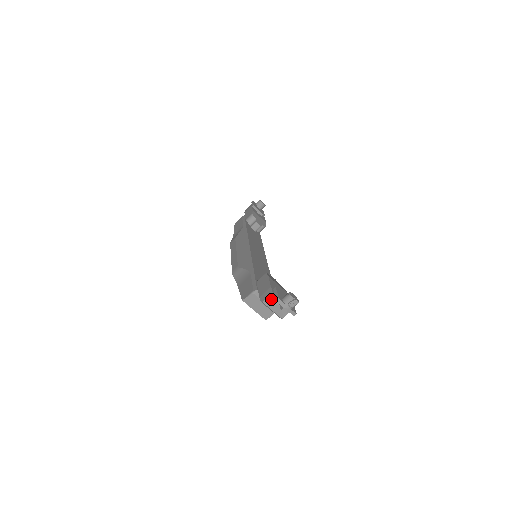
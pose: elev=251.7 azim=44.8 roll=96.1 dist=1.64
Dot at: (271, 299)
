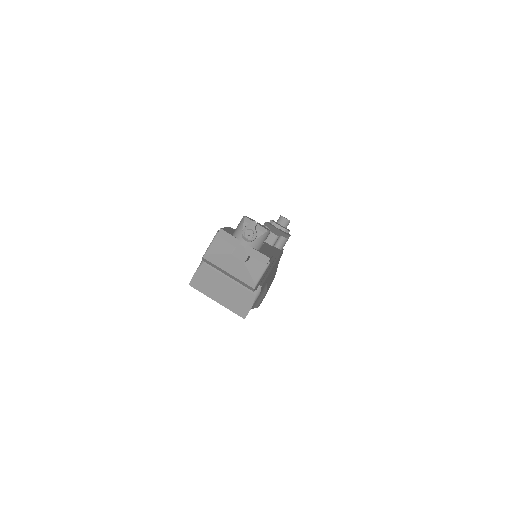
Dot at: (217, 246)
